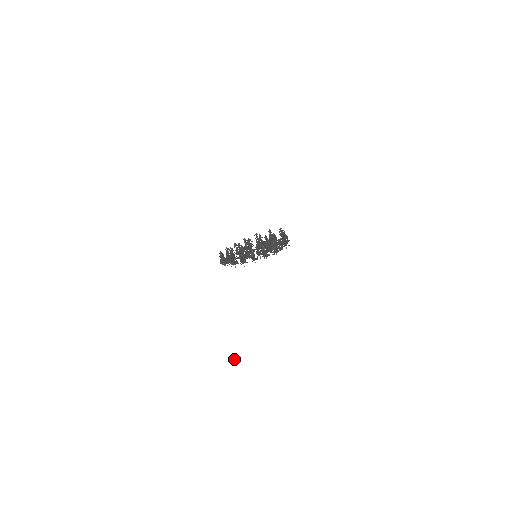
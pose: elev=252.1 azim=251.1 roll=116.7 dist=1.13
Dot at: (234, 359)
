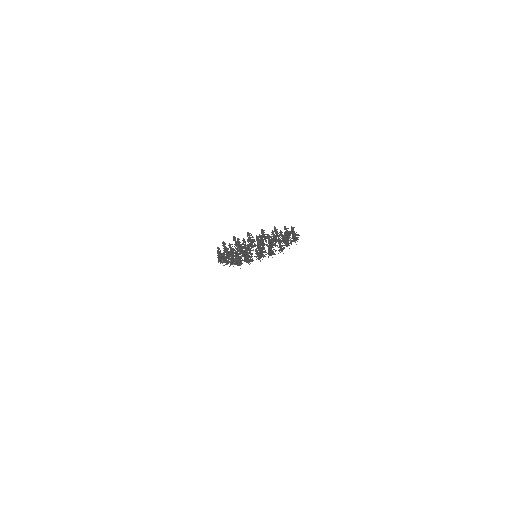
Dot at: (299, 349)
